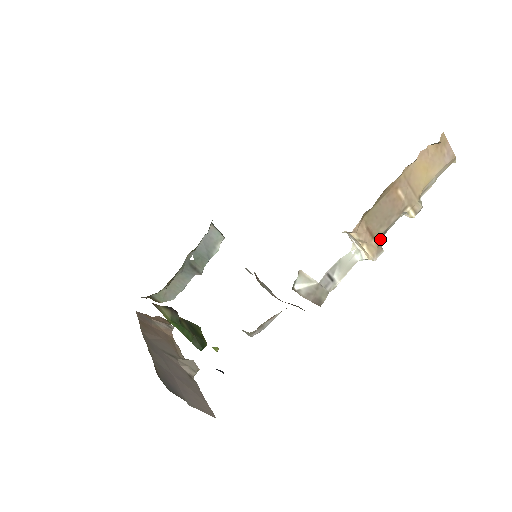
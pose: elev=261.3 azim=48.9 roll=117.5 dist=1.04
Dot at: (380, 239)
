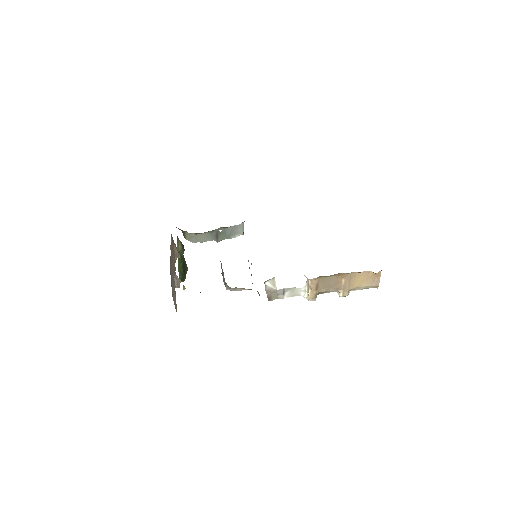
Dot at: occluded
